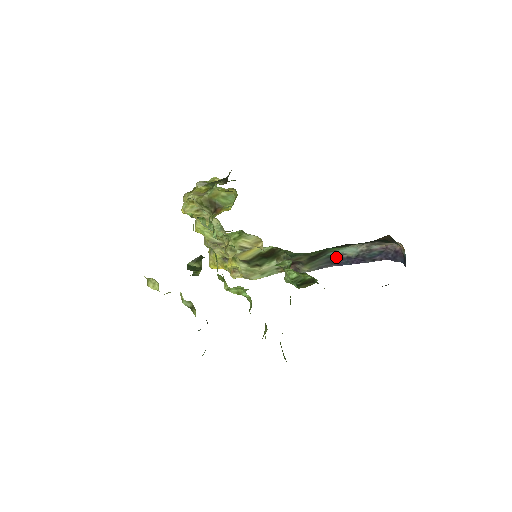
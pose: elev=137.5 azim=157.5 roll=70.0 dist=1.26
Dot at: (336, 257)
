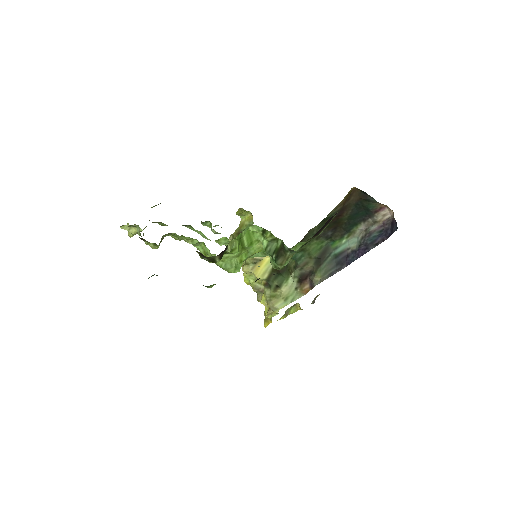
Dot at: (342, 255)
